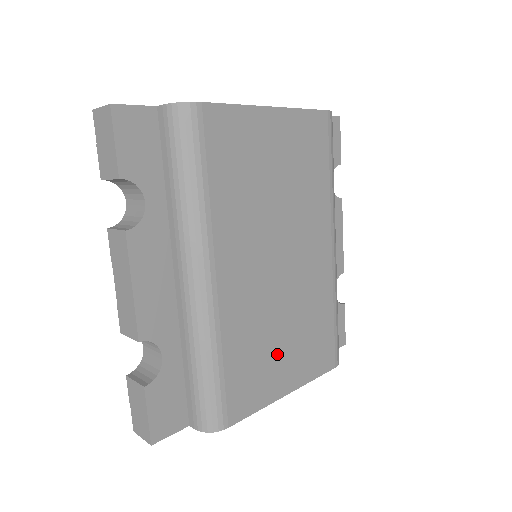
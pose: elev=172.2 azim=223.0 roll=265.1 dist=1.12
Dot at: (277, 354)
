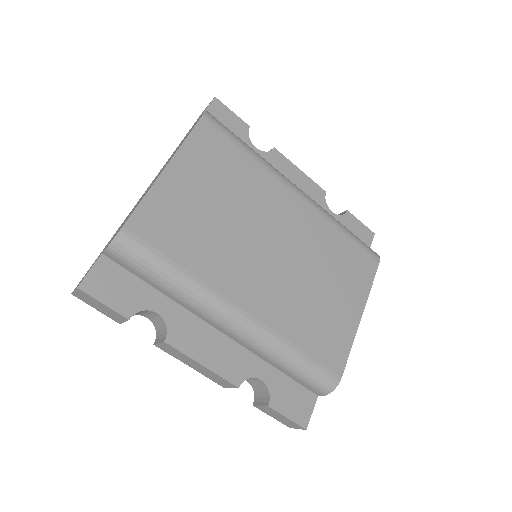
Dot at: (330, 303)
